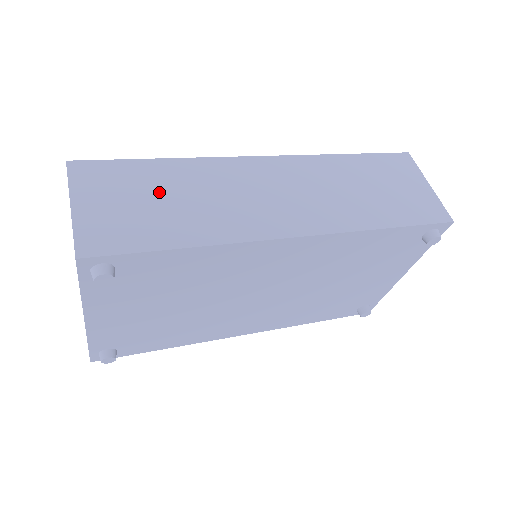
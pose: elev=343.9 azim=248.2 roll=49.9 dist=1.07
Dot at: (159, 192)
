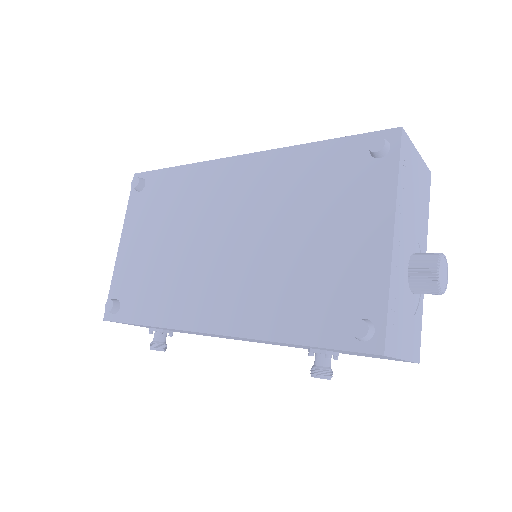
Dot at: occluded
